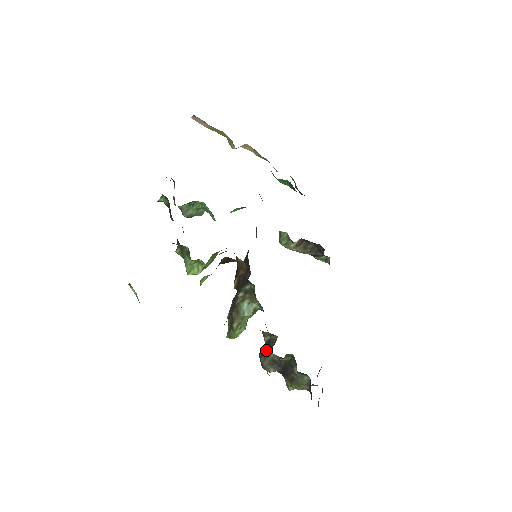
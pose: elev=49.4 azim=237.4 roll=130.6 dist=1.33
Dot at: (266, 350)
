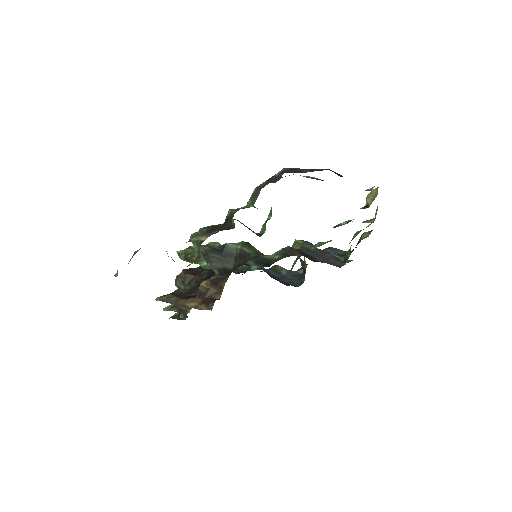
Dot at: (187, 283)
